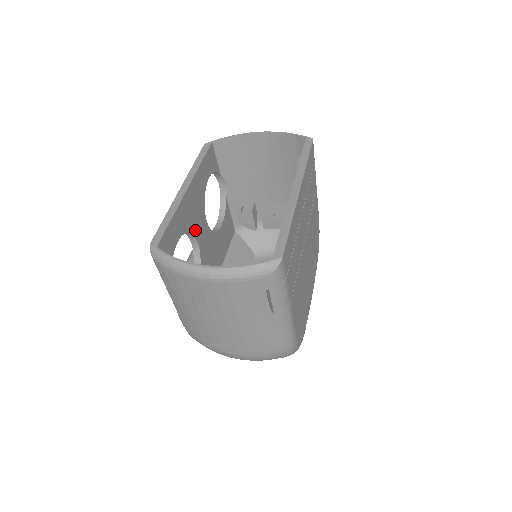
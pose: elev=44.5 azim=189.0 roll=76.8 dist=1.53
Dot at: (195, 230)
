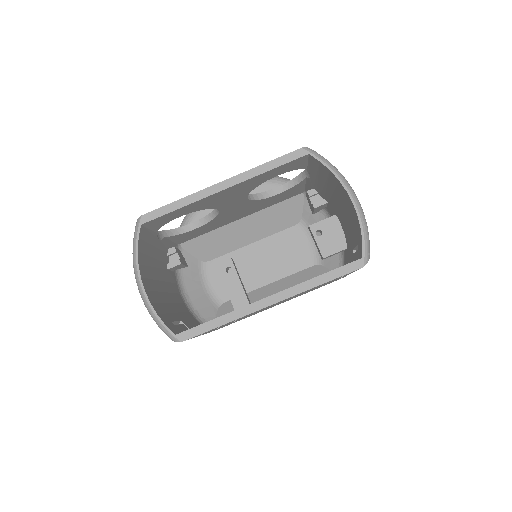
Dot at: (219, 206)
